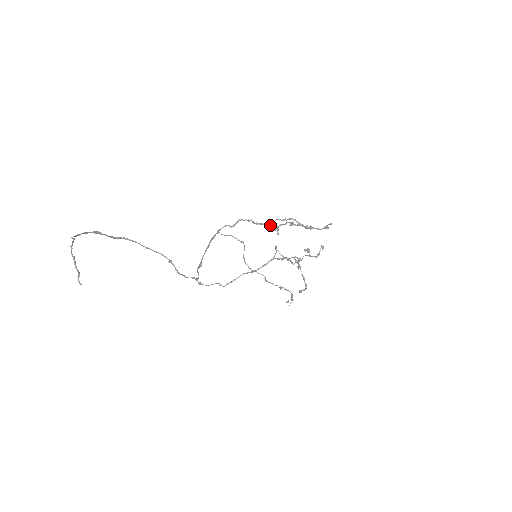
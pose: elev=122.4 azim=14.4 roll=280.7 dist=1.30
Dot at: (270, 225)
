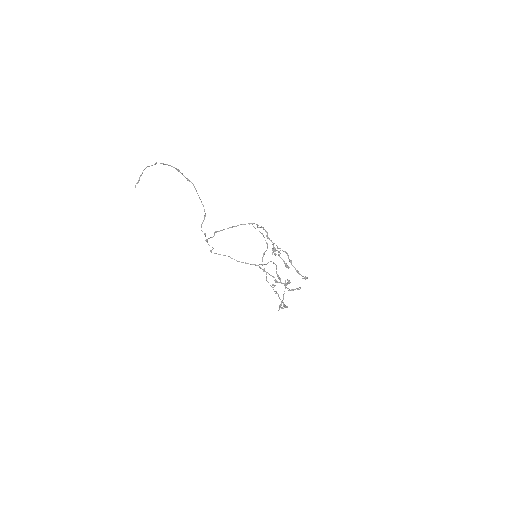
Dot at: occluded
